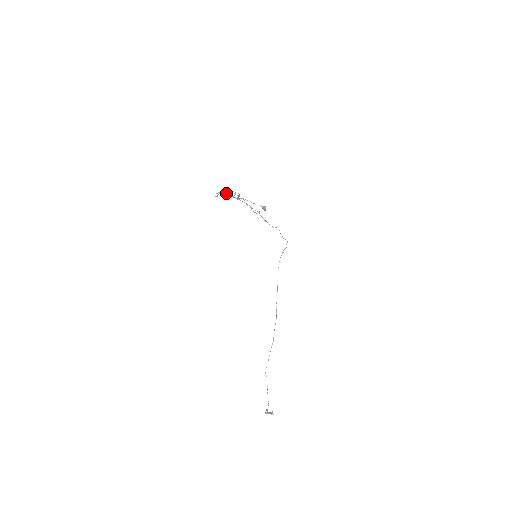
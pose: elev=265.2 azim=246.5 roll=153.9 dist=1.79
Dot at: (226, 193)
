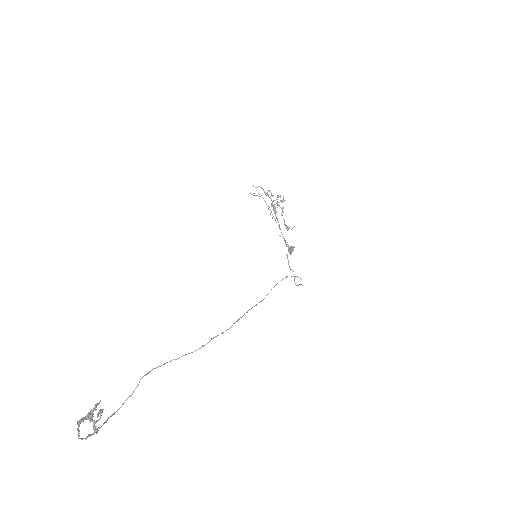
Dot at: (267, 193)
